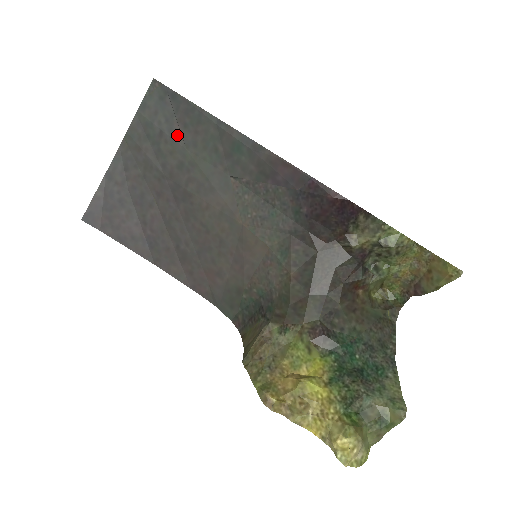
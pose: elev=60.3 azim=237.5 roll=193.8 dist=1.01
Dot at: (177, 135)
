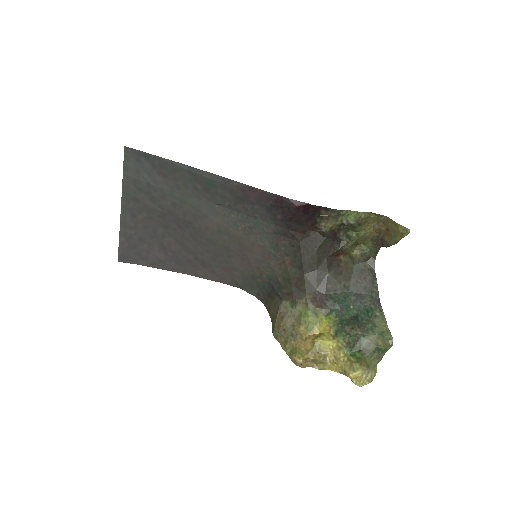
Dot at: (161, 184)
